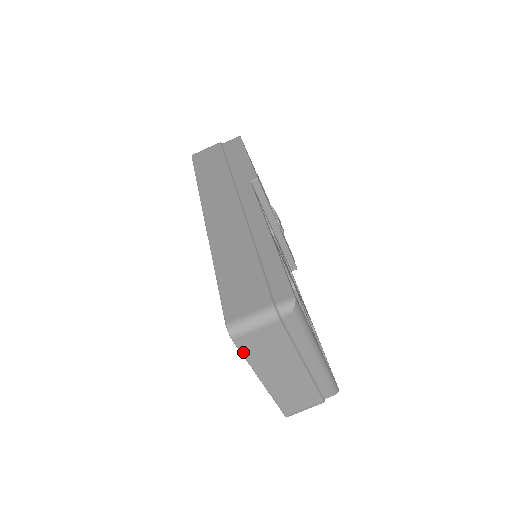
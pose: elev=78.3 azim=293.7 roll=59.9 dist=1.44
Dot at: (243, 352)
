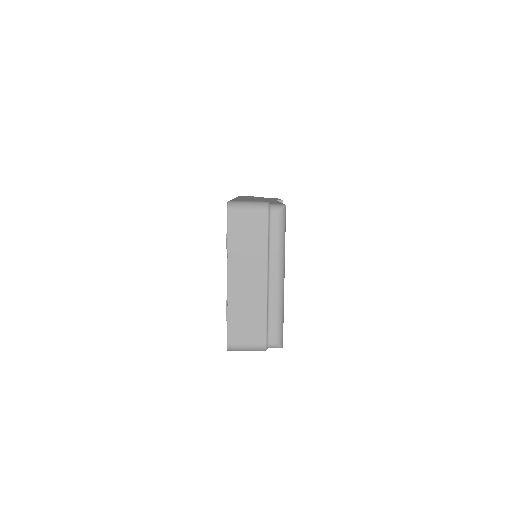
Dot at: (229, 230)
